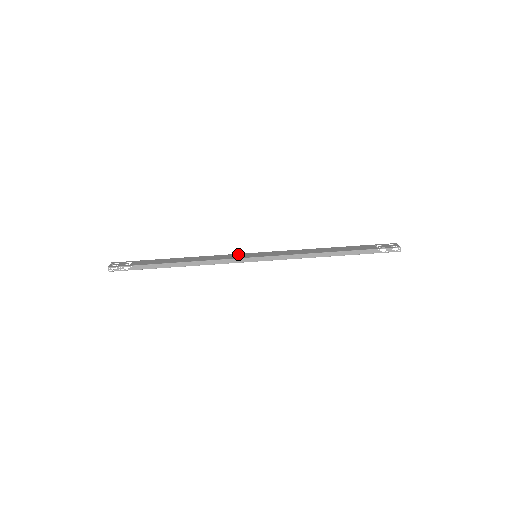
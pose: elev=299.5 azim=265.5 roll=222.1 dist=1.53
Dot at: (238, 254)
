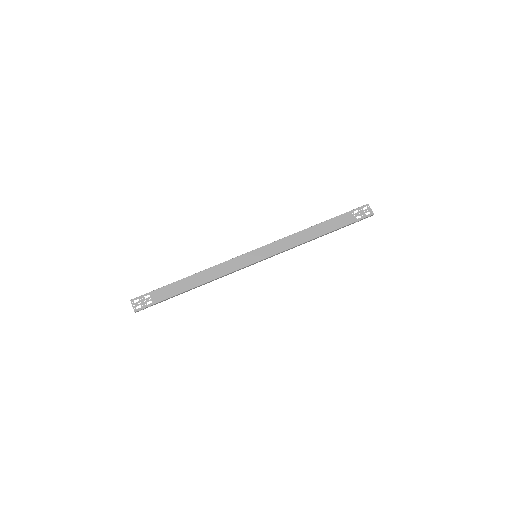
Dot at: (240, 258)
